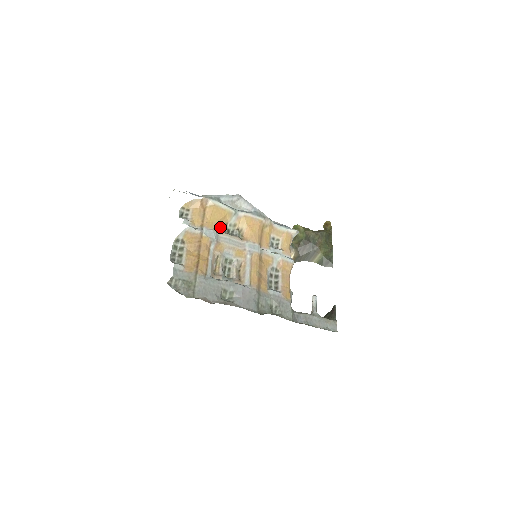
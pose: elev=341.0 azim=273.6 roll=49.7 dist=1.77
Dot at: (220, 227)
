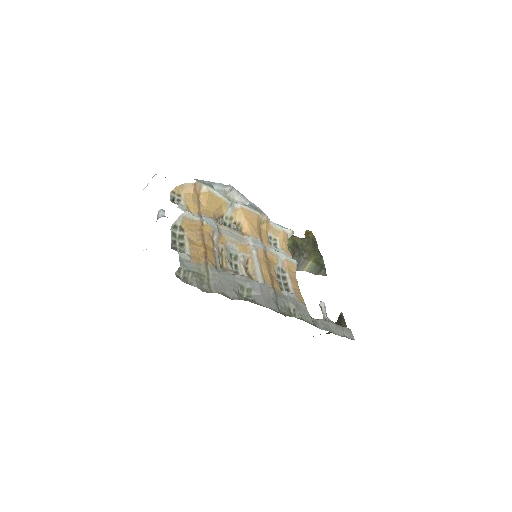
Dot at: (216, 219)
